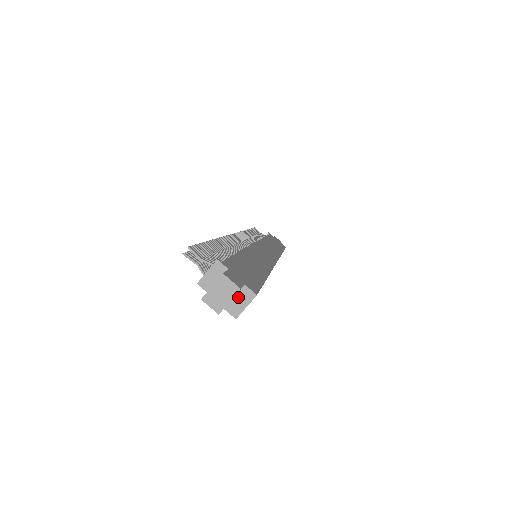
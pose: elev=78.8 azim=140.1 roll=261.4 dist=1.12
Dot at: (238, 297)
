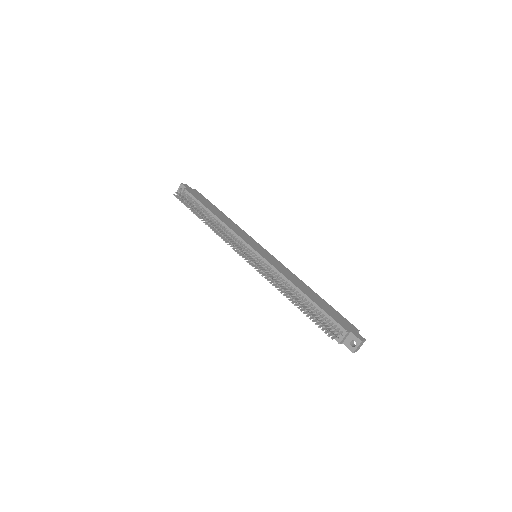
Dot at: occluded
